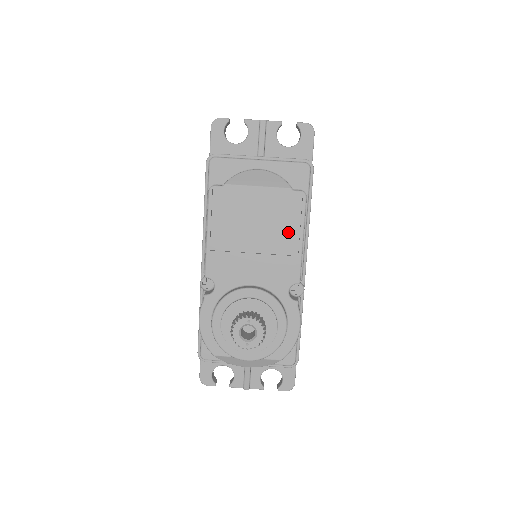
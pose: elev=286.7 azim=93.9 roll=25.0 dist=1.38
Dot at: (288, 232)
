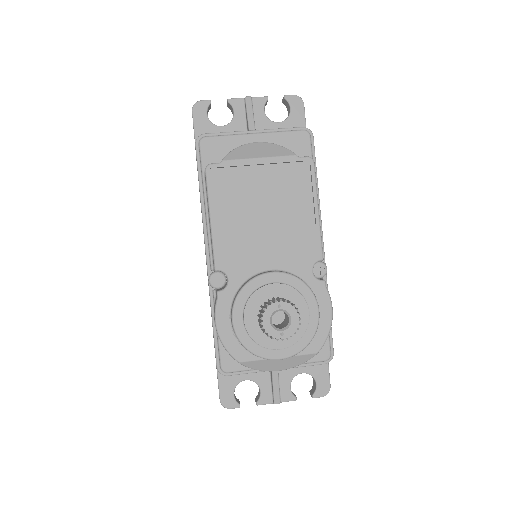
Dot at: (300, 204)
